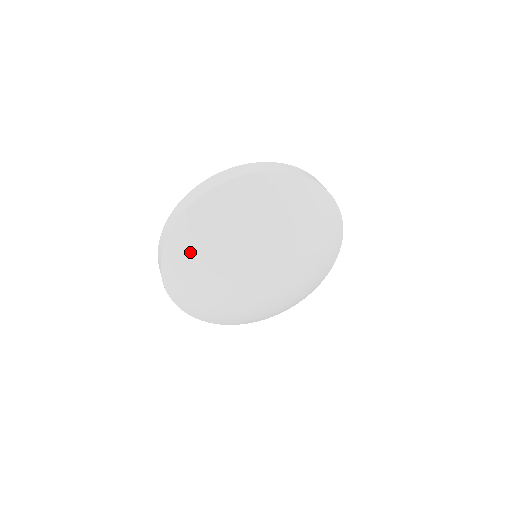
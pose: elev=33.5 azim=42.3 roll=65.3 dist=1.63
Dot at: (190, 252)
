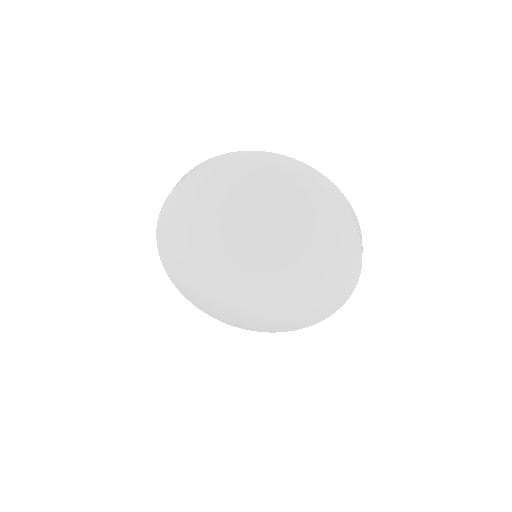
Dot at: (210, 196)
